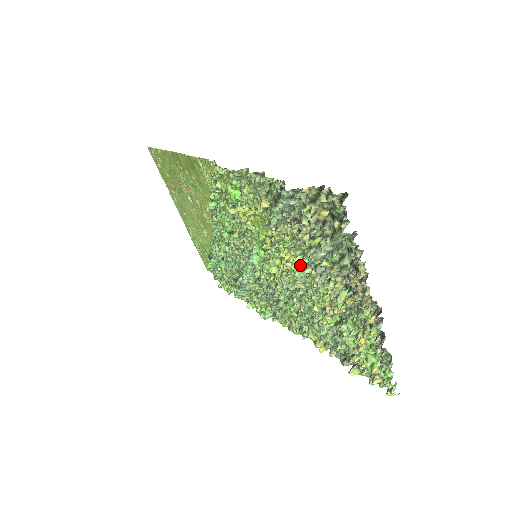
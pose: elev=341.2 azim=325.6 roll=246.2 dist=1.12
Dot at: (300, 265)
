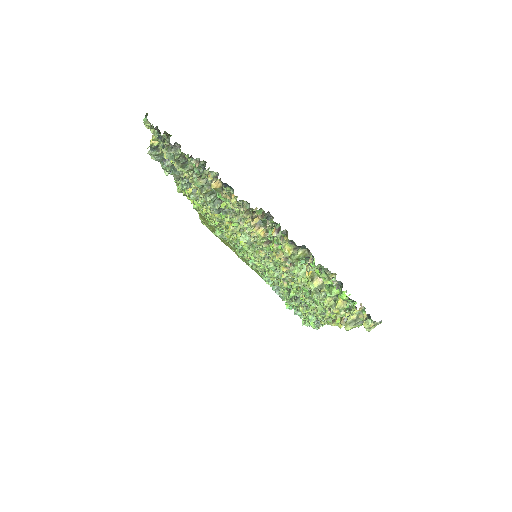
Dot at: occluded
